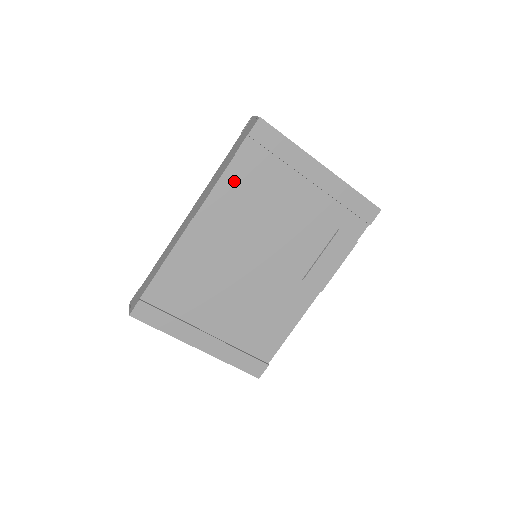
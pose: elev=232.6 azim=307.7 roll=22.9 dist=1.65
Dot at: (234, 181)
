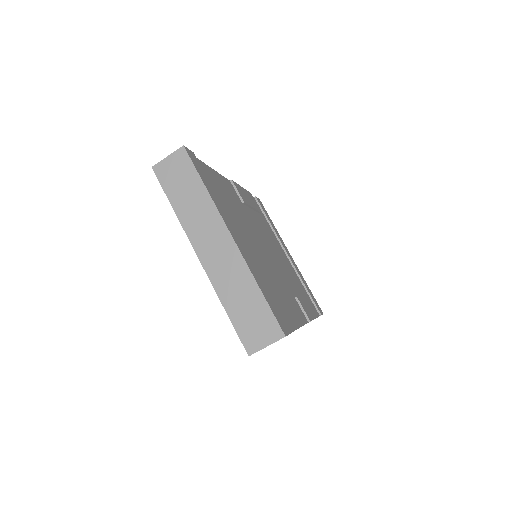
Dot at: (251, 200)
